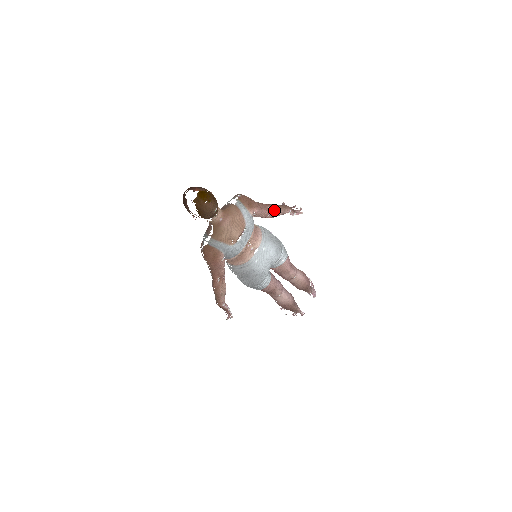
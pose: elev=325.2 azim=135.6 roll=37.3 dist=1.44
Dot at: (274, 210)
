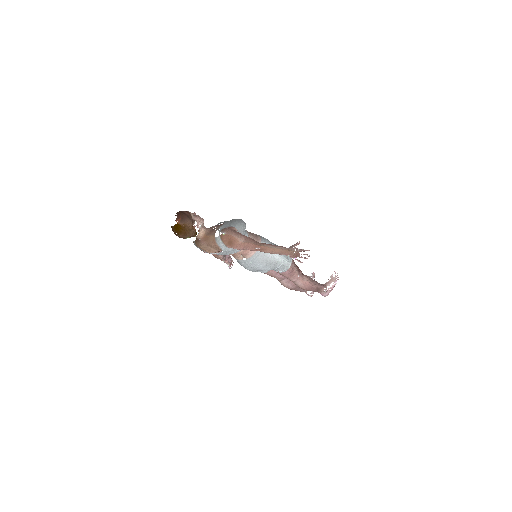
Dot at: (263, 251)
